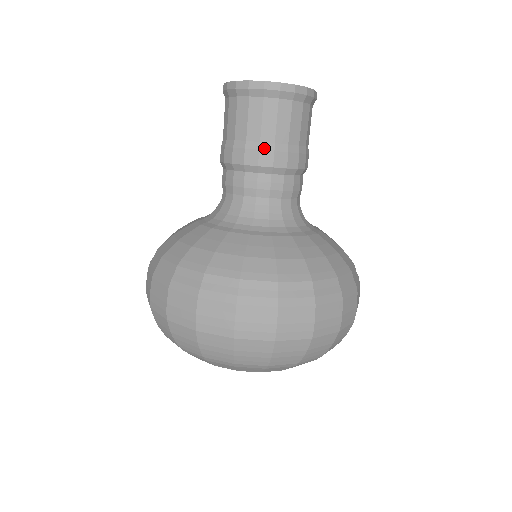
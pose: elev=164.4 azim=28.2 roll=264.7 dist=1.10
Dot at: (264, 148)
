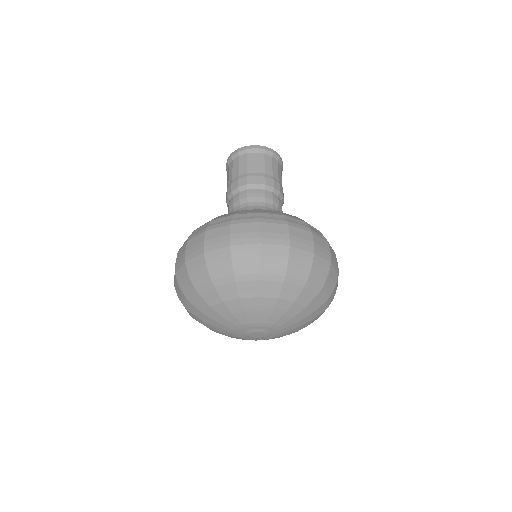
Dot at: (241, 177)
